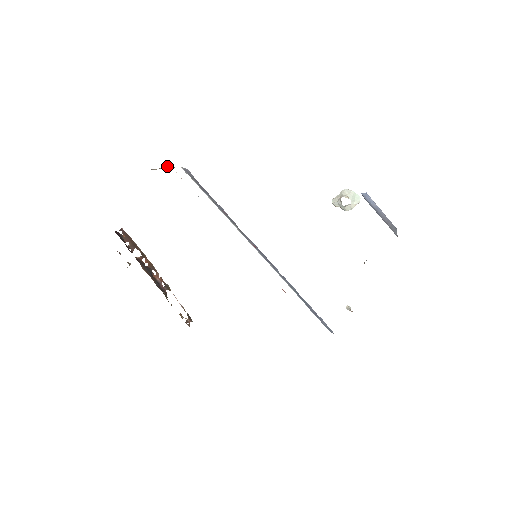
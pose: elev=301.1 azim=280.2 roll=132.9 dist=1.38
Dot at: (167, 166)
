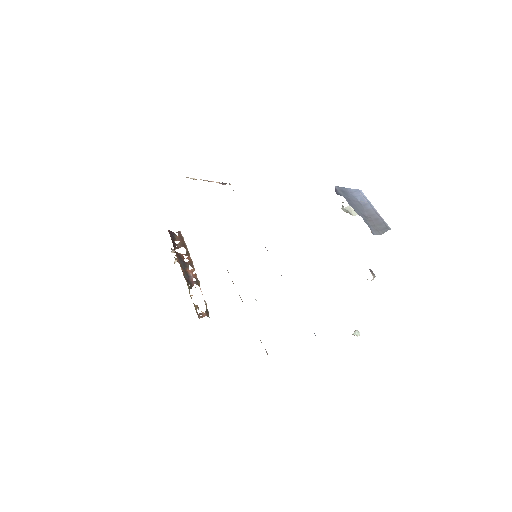
Dot at: (217, 182)
